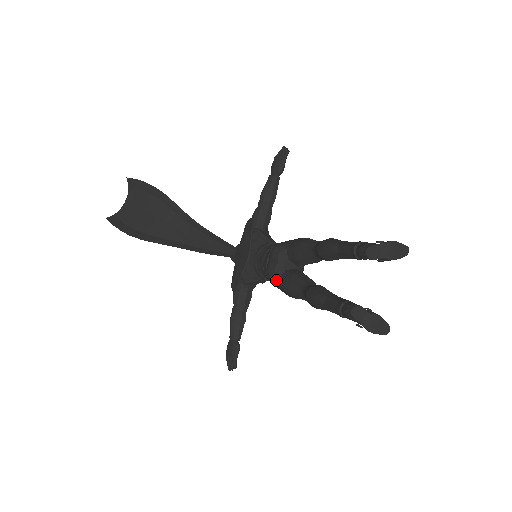
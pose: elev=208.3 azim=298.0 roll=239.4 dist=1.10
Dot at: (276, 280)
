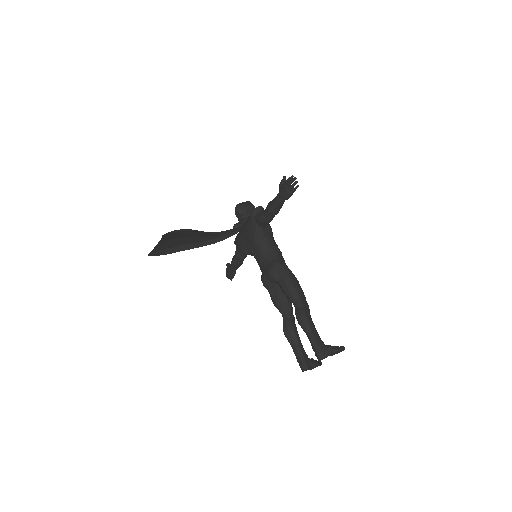
Dot at: occluded
